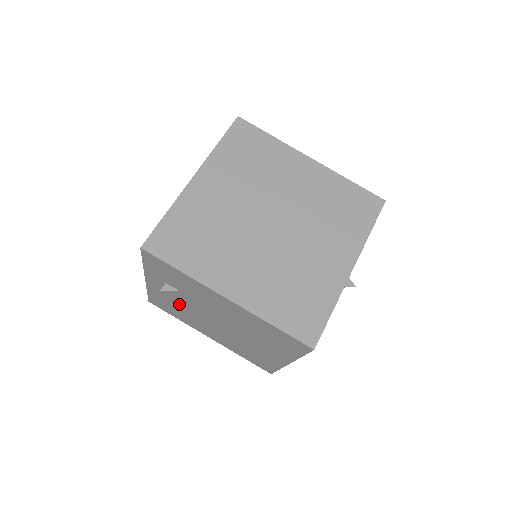
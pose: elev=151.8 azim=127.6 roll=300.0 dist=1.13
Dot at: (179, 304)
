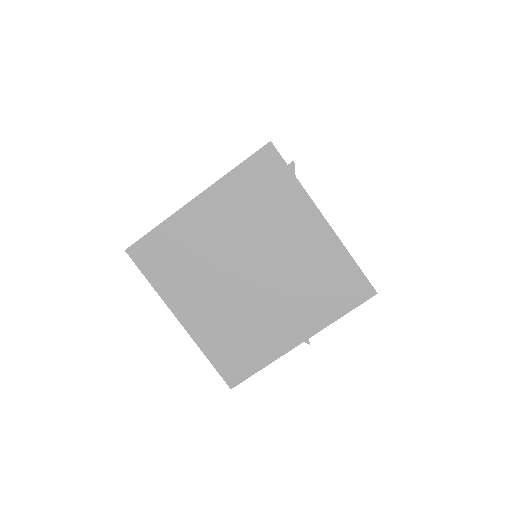
Dot at: occluded
